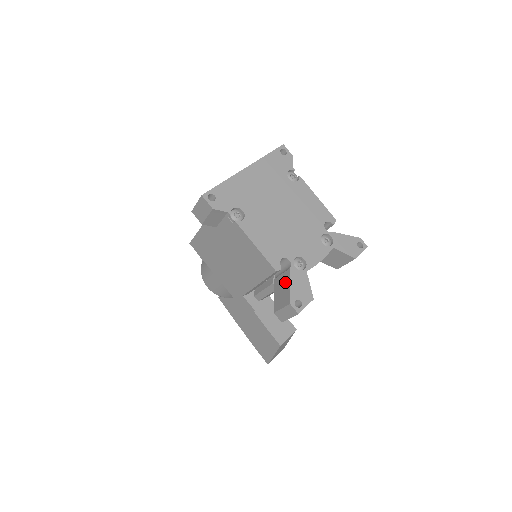
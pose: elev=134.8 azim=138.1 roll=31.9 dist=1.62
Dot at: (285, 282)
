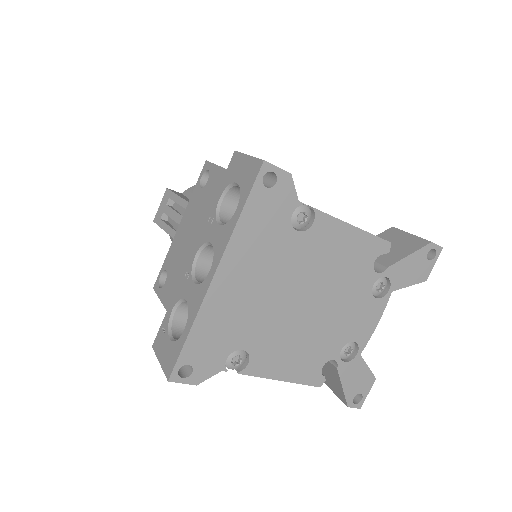
Dot at: (331, 374)
